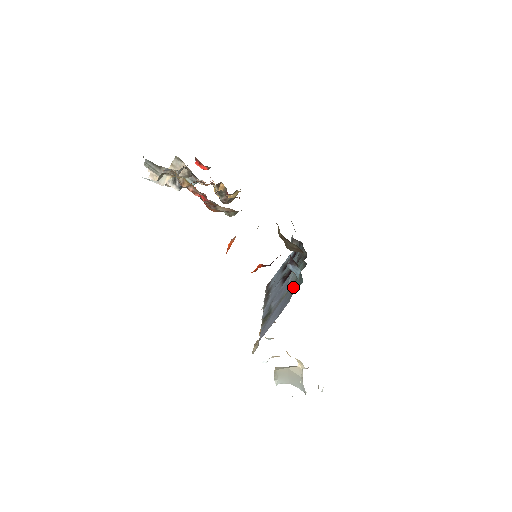
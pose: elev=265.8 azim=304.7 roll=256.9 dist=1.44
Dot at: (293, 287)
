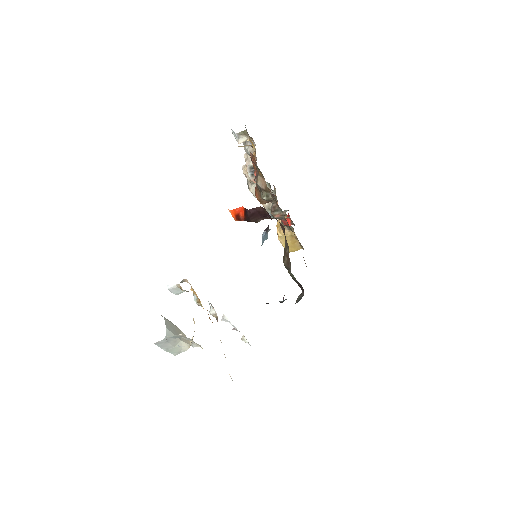
Dot at: occluded
